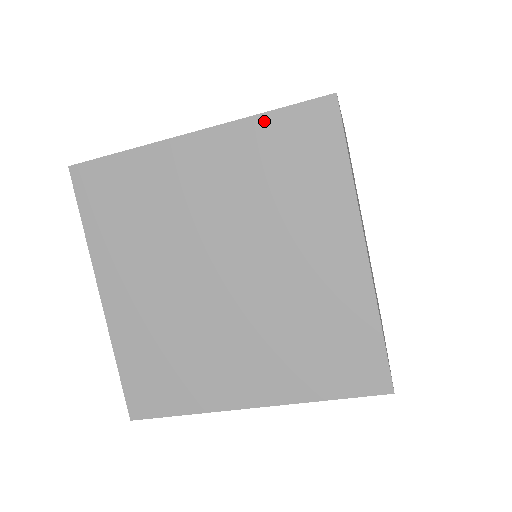
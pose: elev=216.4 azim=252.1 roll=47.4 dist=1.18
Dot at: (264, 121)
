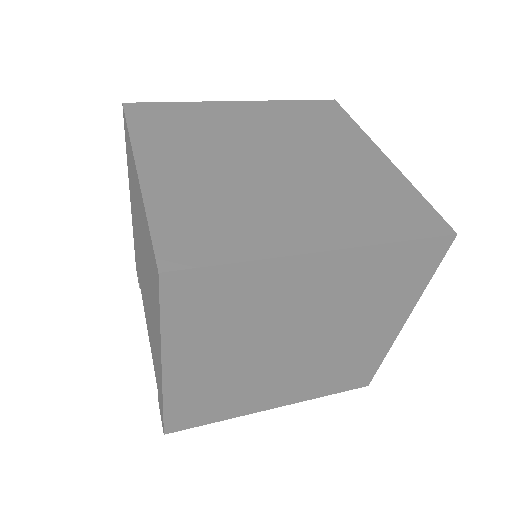
Dot at: (393, 248)
